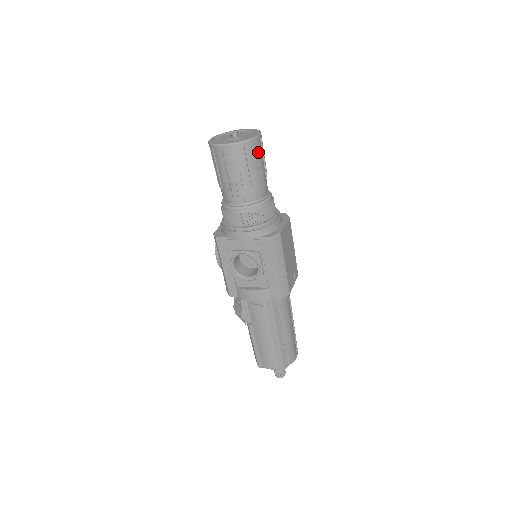
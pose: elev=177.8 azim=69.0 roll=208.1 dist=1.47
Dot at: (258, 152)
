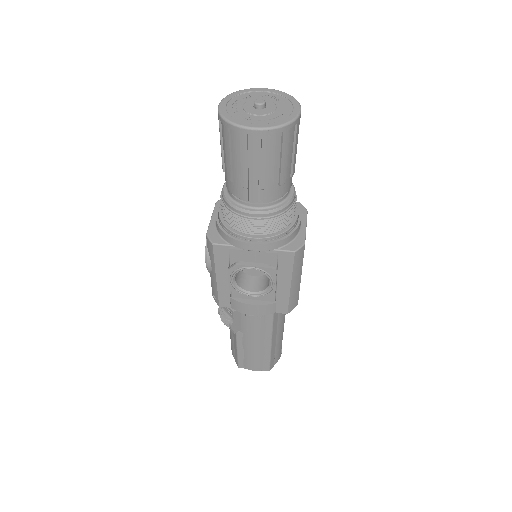
Dot at: (296, 137)
